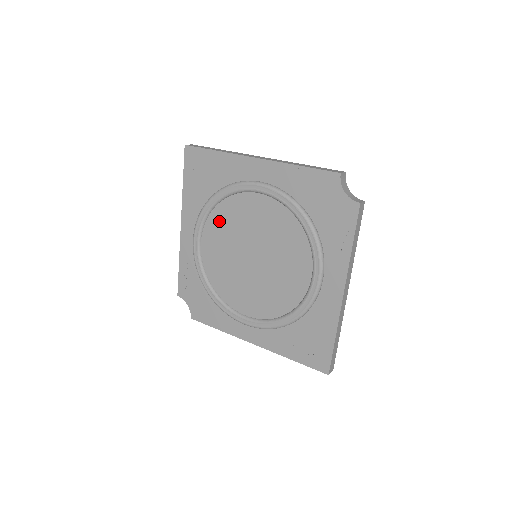
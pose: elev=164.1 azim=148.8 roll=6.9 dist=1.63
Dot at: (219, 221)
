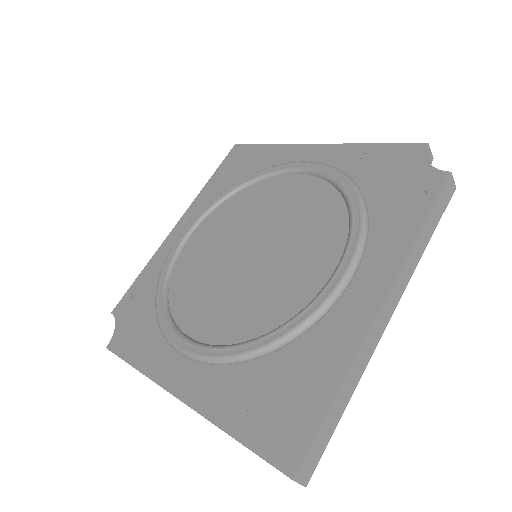
Dot at: (229, 210)
